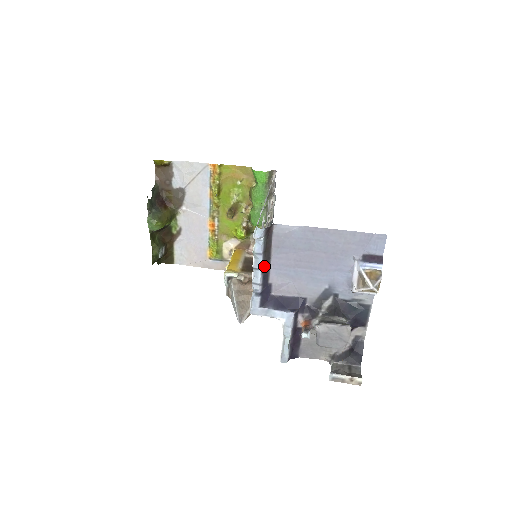
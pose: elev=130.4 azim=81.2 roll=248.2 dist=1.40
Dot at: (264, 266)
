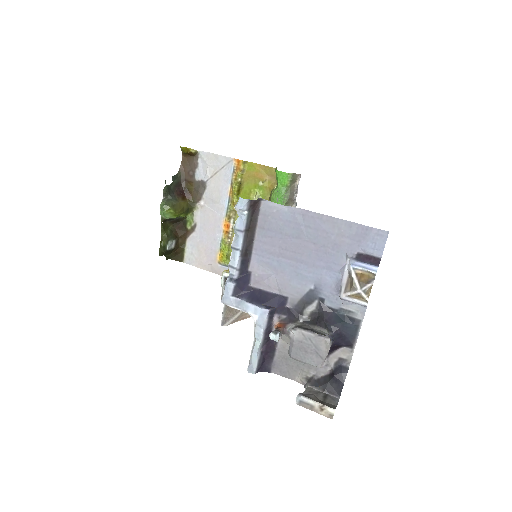
Dot at: (245, 248)
